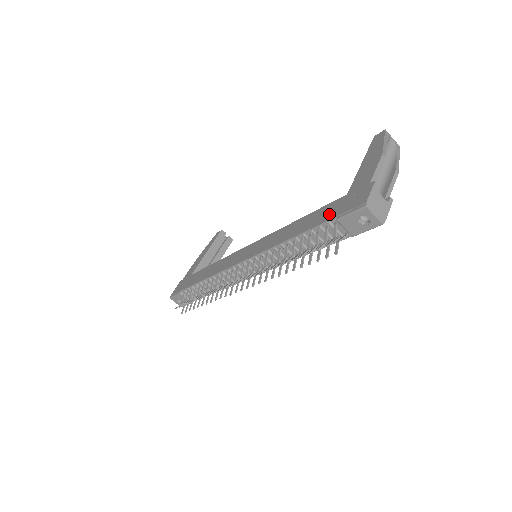
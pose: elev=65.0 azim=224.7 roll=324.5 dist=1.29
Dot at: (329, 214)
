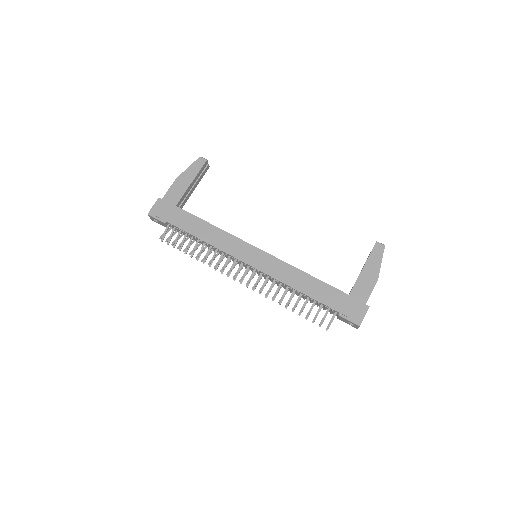
Dot at: (334, 303)
